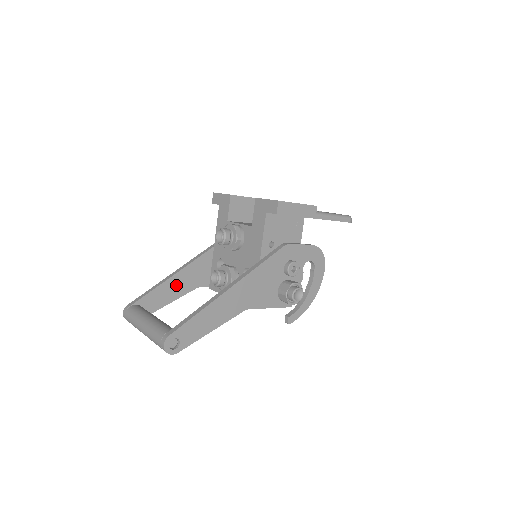
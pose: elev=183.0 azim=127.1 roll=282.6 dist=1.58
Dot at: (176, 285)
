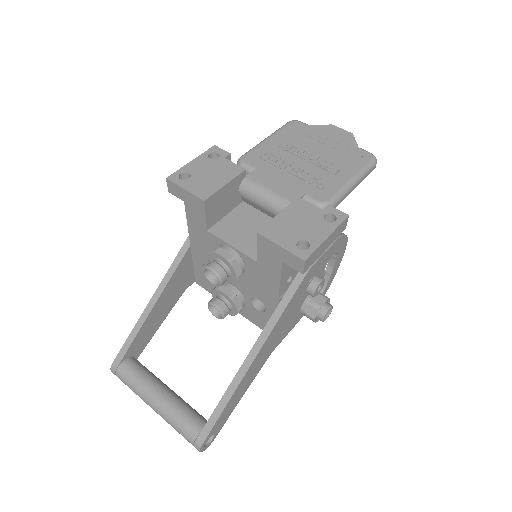
Dot at: (159, 311)
